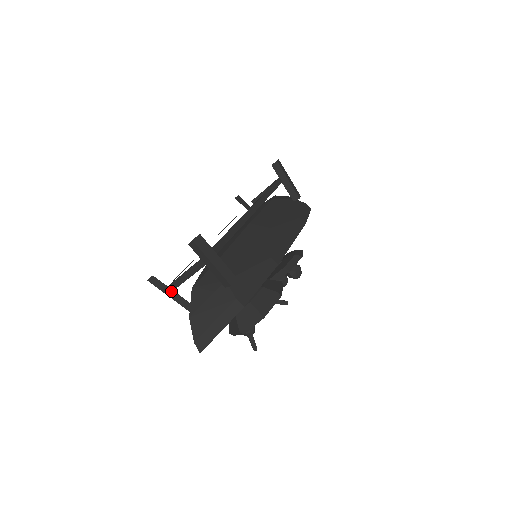
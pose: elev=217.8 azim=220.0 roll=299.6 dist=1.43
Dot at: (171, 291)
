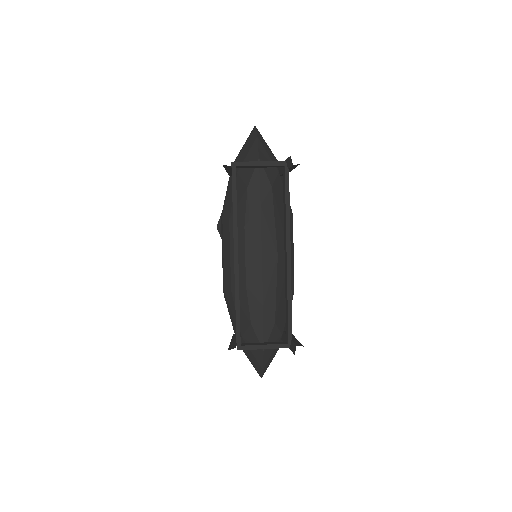
Dot at: occluded
